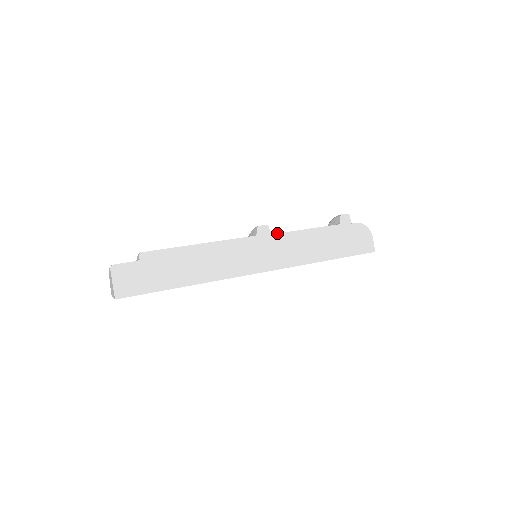
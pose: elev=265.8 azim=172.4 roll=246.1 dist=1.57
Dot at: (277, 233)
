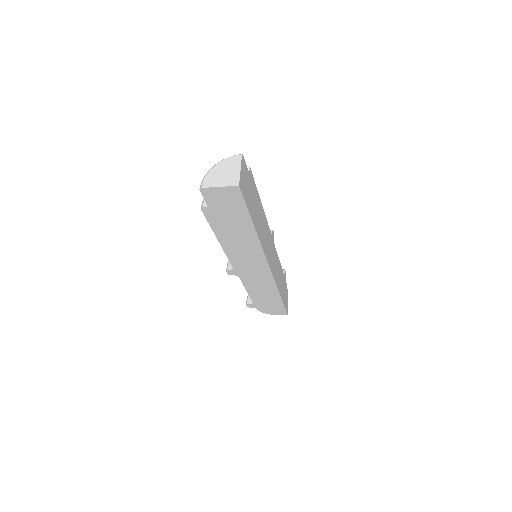
Dot at: occluded
